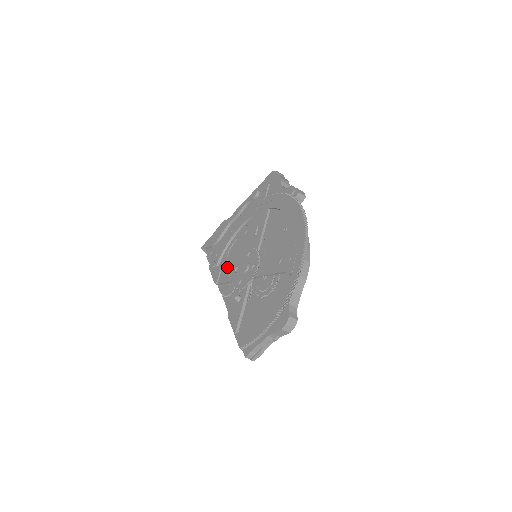
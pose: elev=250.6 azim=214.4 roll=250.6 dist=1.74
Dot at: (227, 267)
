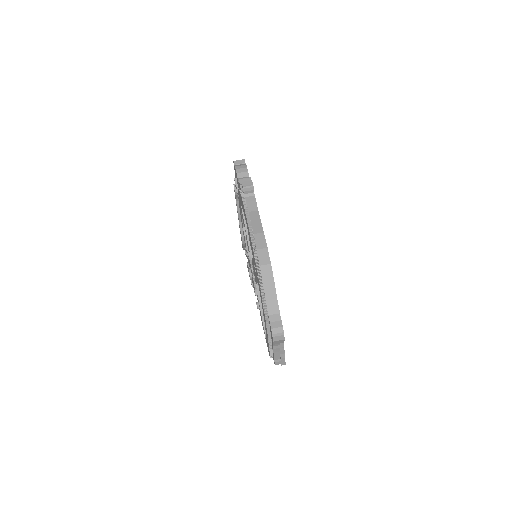
Dot at: occluded
